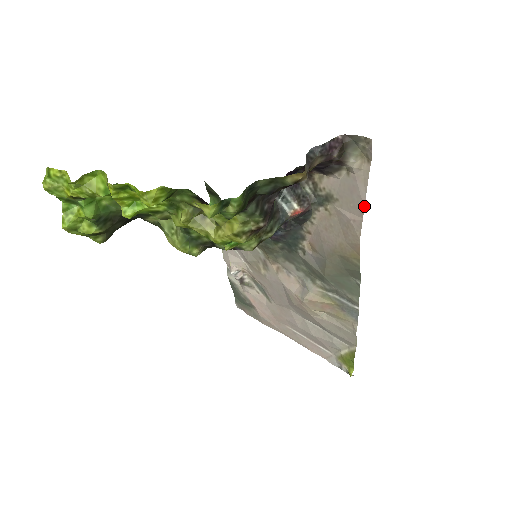
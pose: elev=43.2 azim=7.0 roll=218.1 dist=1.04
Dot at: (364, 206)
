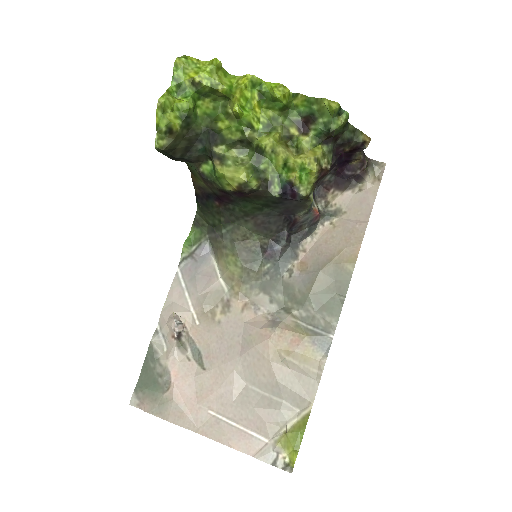
Dot at: (371, 211)
